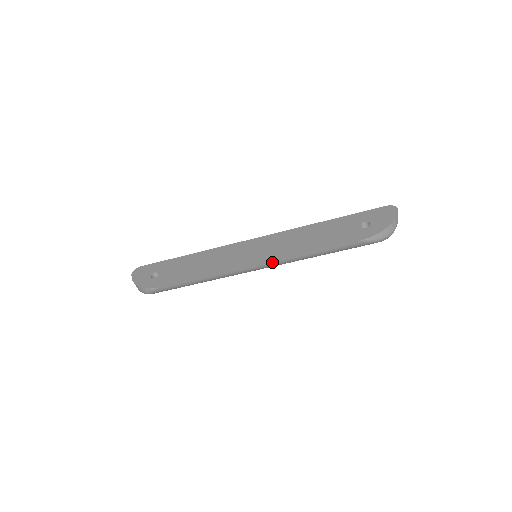
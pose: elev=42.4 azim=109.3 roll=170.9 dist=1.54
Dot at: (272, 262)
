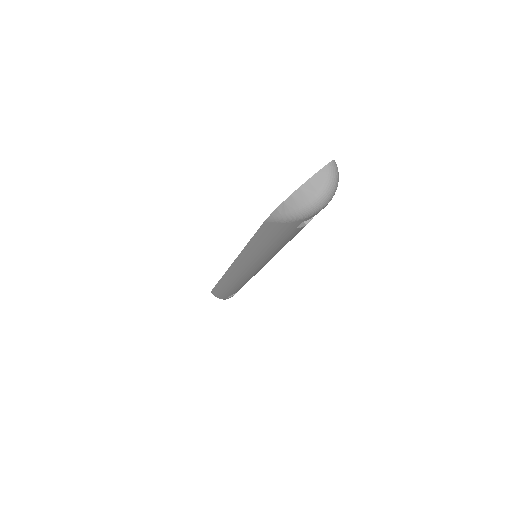
Dot at: (238, 260)
